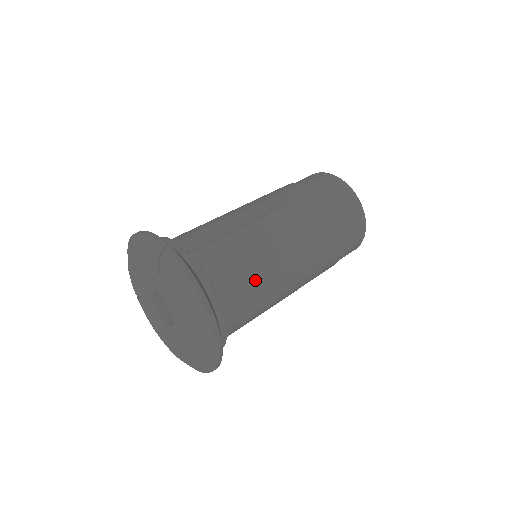
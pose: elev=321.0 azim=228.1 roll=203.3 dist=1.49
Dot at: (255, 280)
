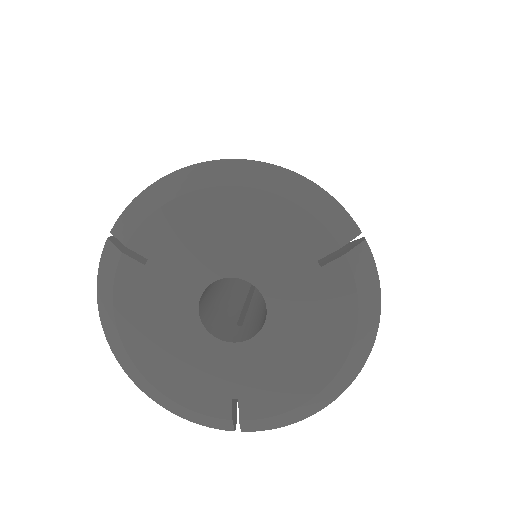
Dot at: occluded
